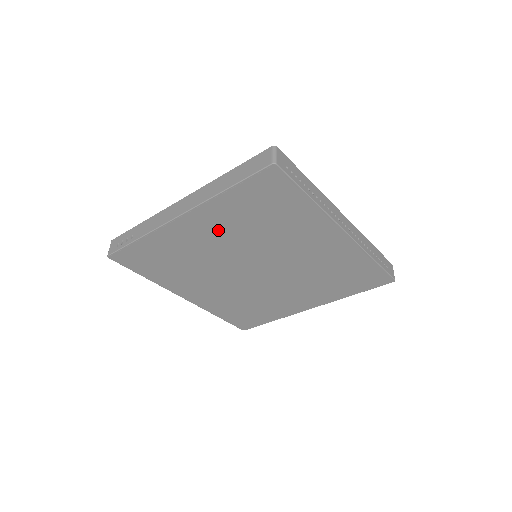
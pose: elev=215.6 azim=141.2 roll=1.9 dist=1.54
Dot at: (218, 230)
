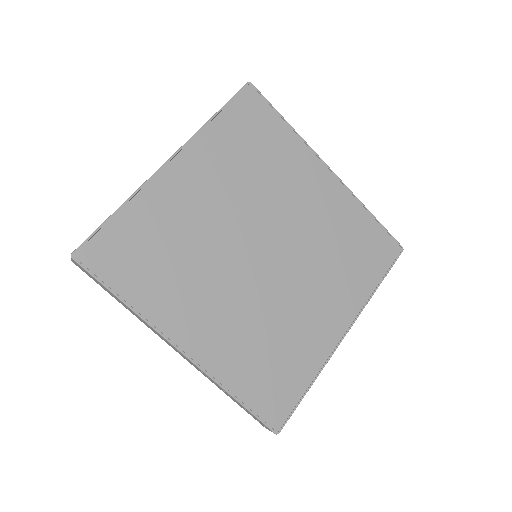
Dot at: (213, 179)
